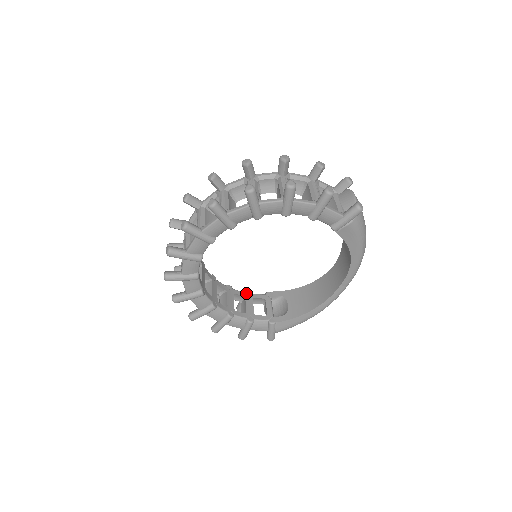
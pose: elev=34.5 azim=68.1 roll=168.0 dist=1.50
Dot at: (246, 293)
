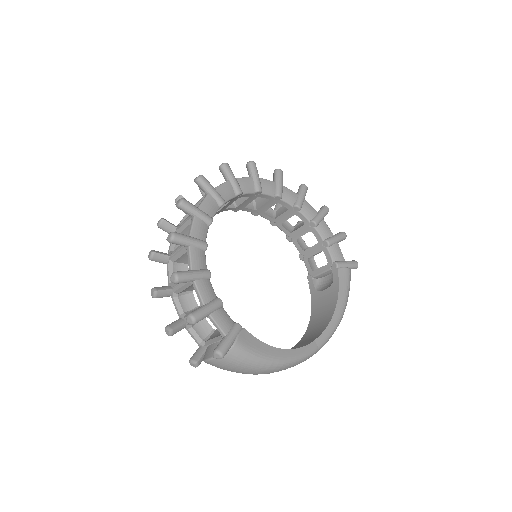
Dot at: occluded
